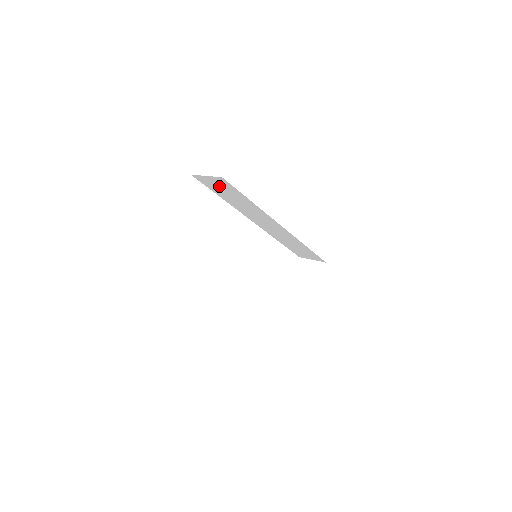
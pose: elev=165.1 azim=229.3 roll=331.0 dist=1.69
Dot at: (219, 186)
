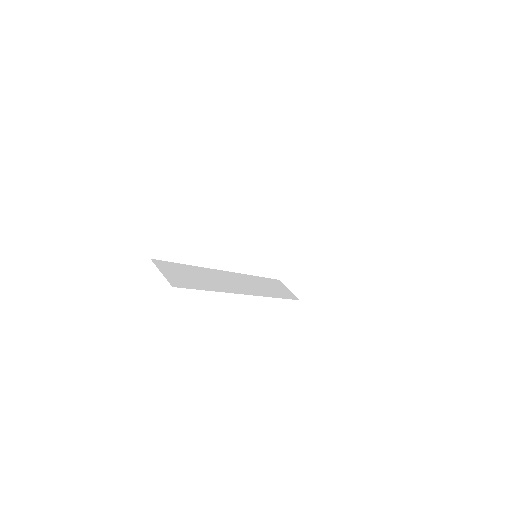
Dot at: occluded
